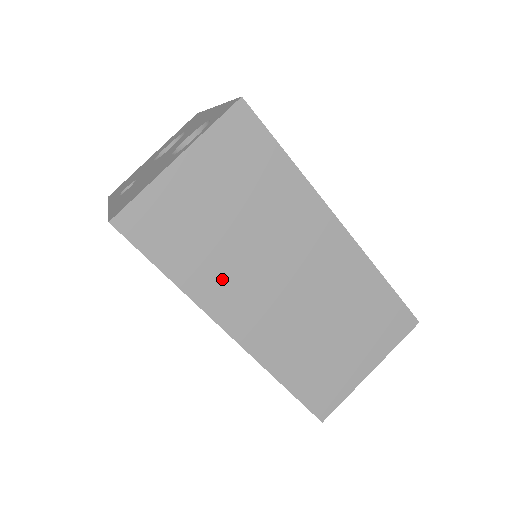
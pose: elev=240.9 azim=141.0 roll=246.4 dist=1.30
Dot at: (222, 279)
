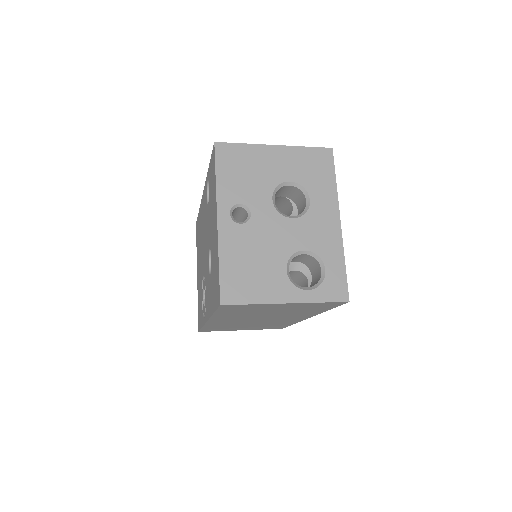
Dot at: (235, 316)
